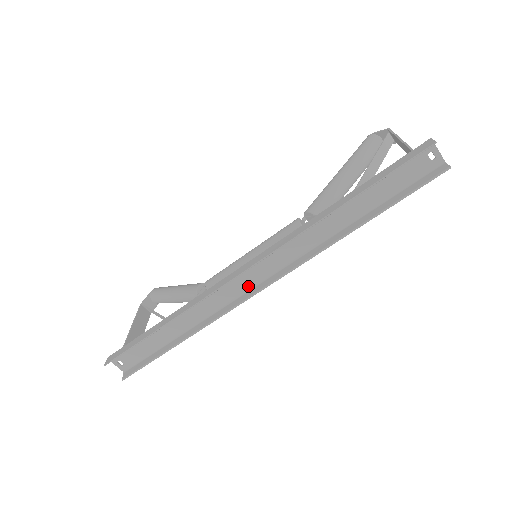
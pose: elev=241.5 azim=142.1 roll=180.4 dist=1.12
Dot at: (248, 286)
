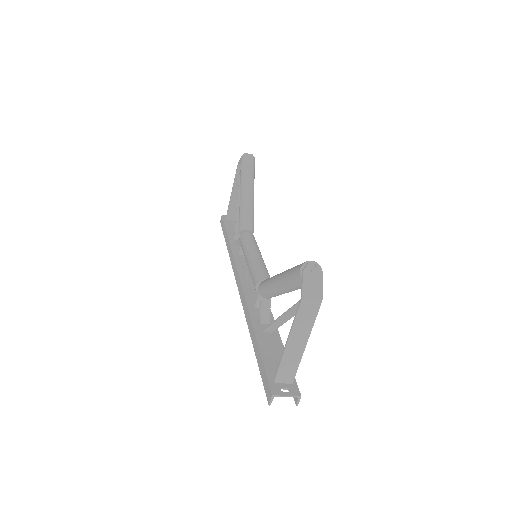
Dot at: occluded
